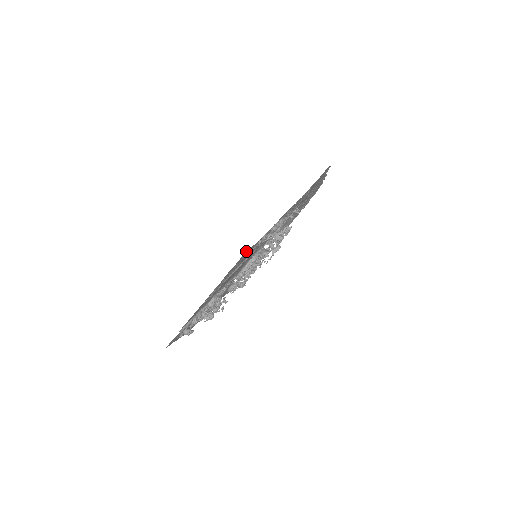
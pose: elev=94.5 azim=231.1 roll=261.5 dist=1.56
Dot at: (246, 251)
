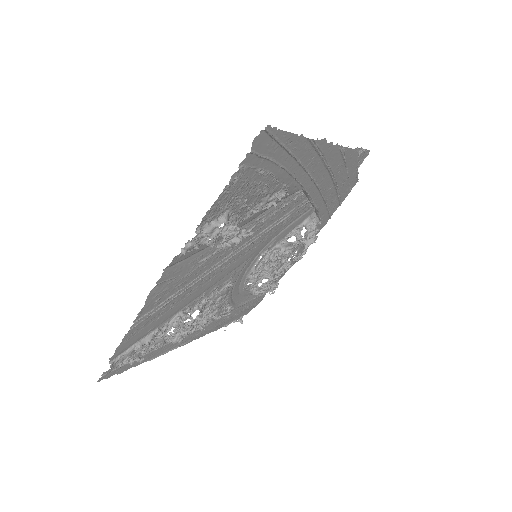
Dot at: (178, 262)
